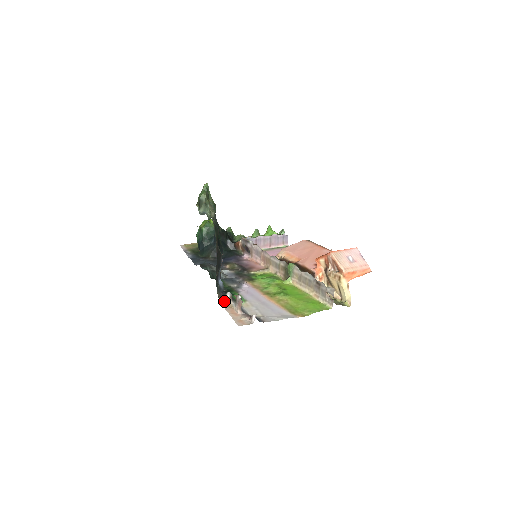
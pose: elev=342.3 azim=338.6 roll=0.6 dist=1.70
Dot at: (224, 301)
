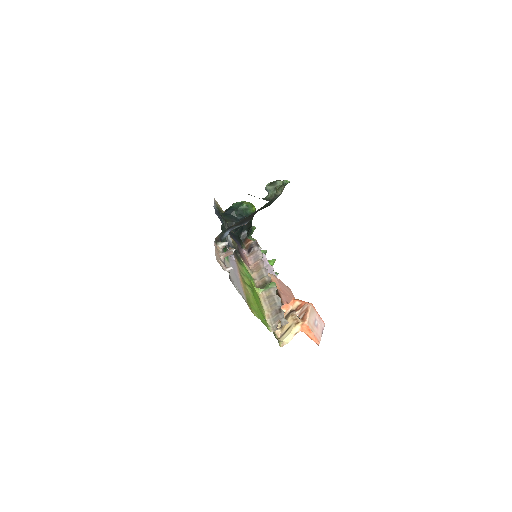
Dot at: (217, 243)
